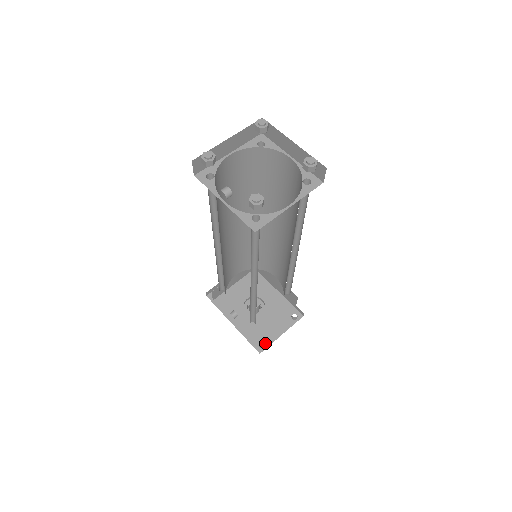
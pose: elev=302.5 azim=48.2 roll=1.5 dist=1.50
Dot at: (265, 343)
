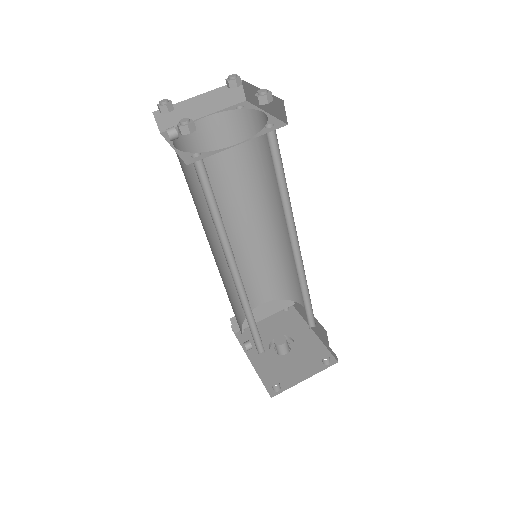
Dot at: (281, 387)
